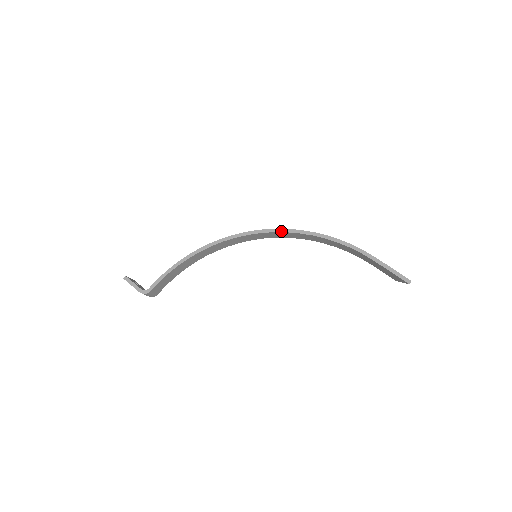
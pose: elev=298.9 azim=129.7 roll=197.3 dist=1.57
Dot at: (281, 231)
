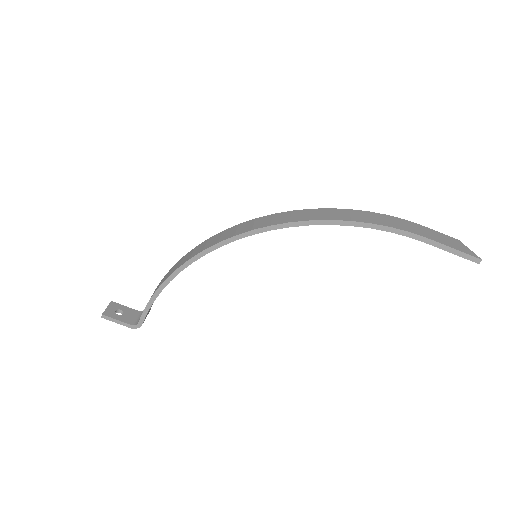
Dot at: (282, 227)
